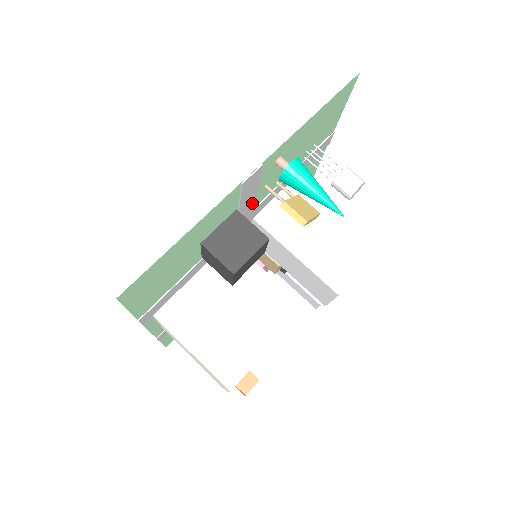
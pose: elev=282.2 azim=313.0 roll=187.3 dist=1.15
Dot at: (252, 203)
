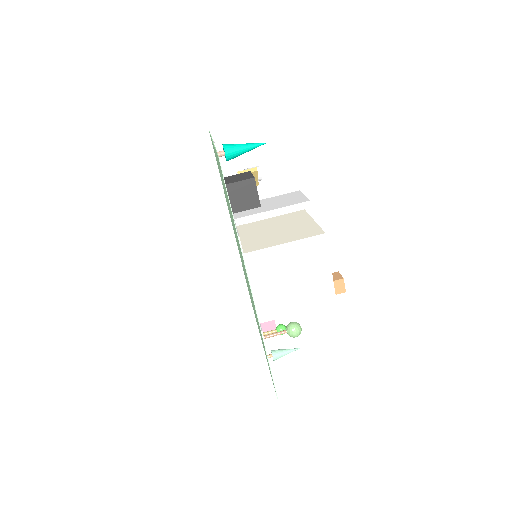
Dot at: occluded
